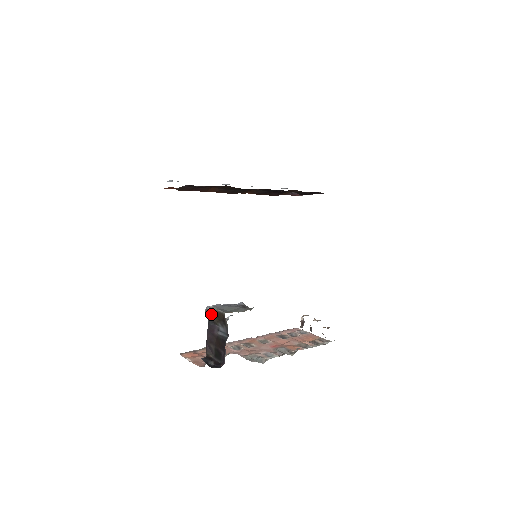
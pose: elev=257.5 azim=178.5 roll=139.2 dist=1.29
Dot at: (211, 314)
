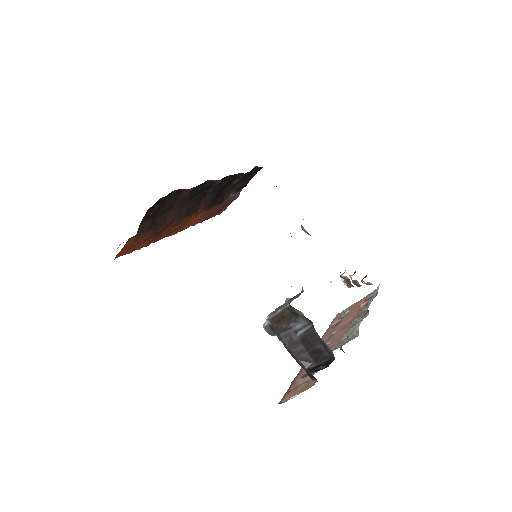
Dot at: (274, 325)
